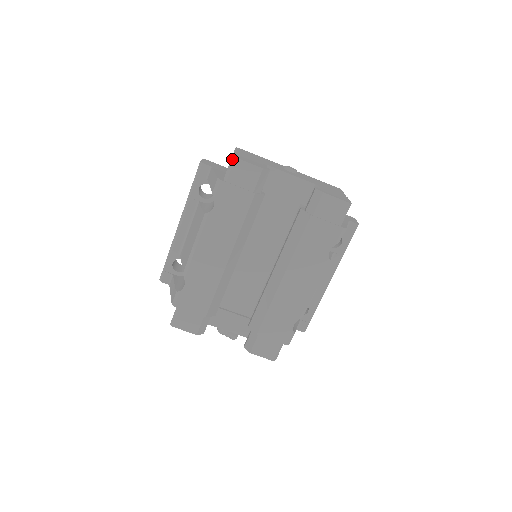
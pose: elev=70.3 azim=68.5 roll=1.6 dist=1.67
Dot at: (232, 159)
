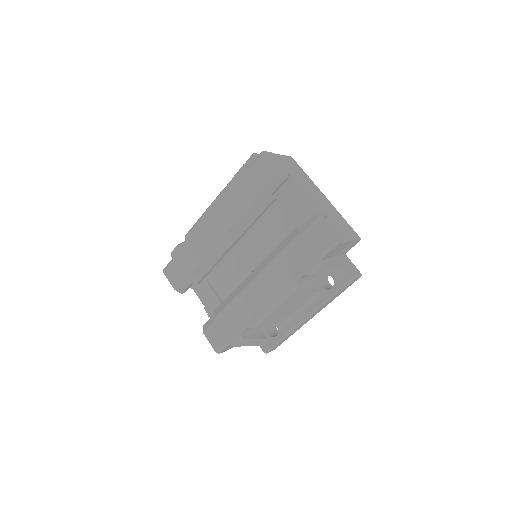
Dot at: (260, 153)
